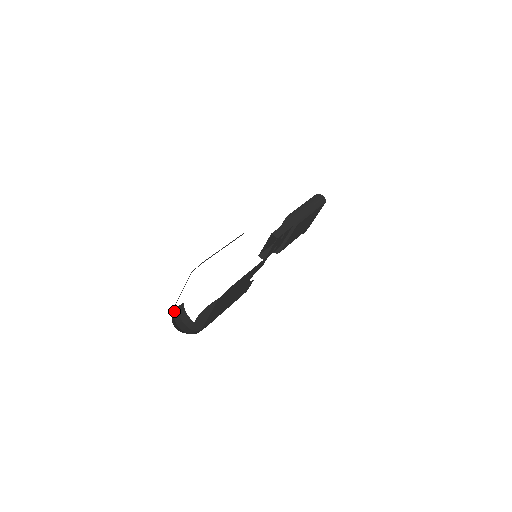
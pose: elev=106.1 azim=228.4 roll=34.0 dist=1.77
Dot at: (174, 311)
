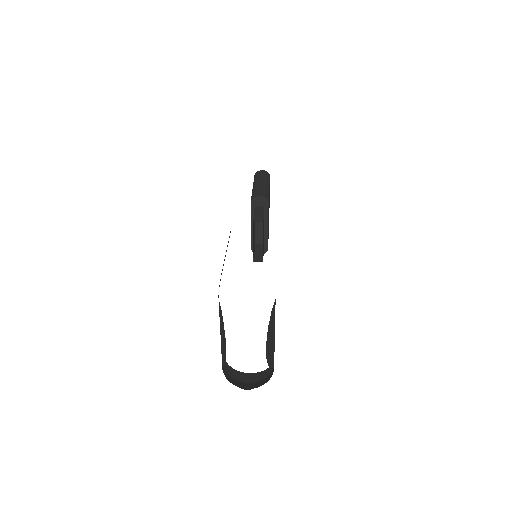
Dot at: occluded
